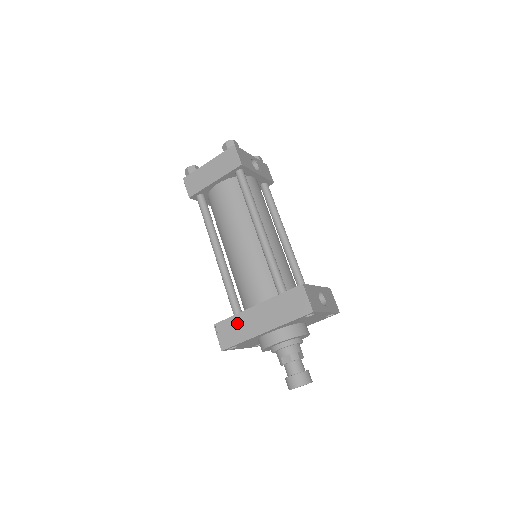
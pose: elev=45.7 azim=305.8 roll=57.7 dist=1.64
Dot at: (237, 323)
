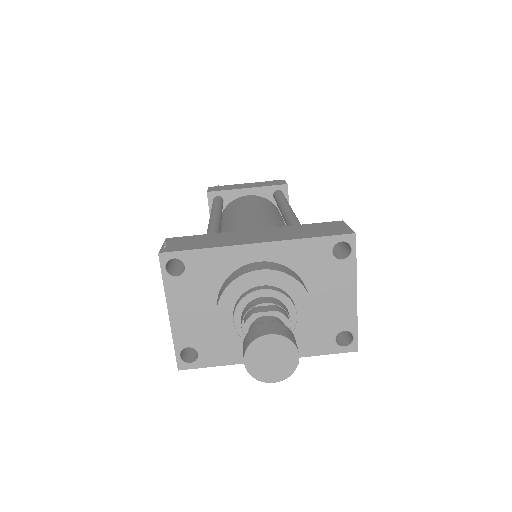
Dot at: (211, 237)
